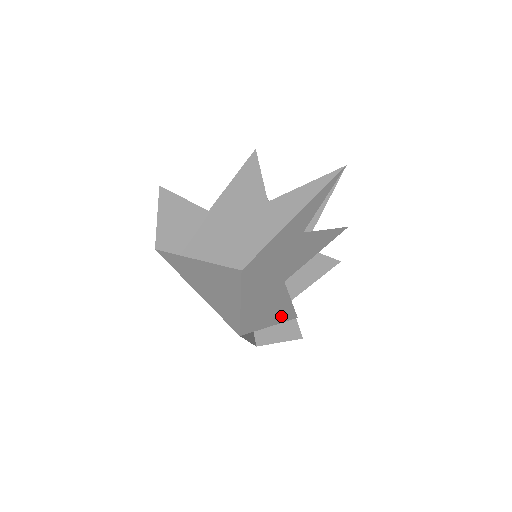
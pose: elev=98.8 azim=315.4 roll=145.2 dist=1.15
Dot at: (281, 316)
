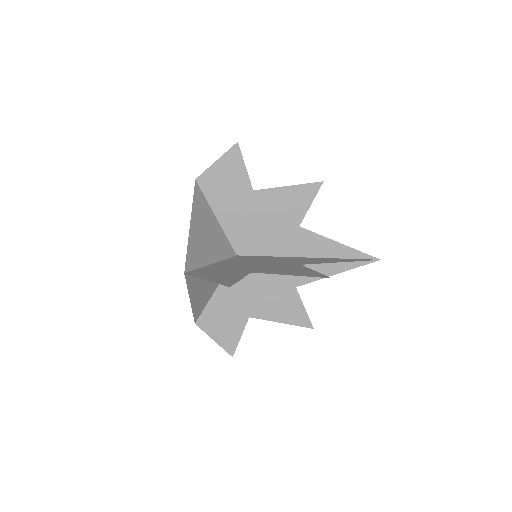
Dot at: (222, 281)
